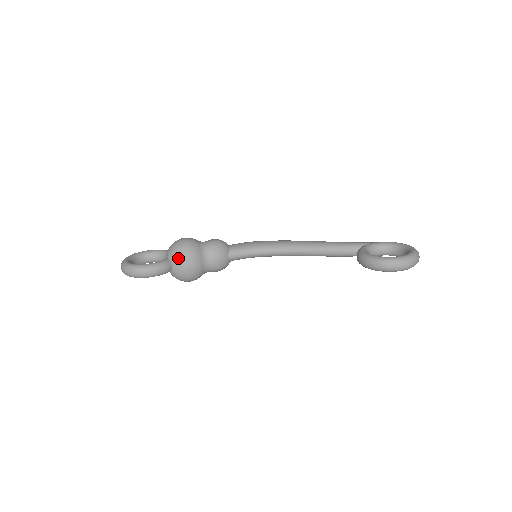
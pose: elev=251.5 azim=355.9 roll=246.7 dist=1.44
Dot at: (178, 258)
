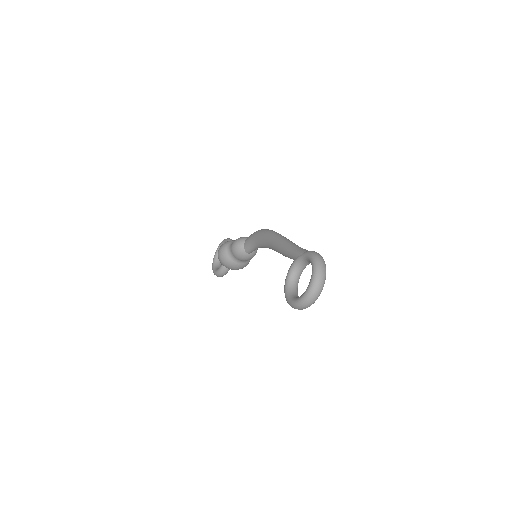
Dot at: occluded
